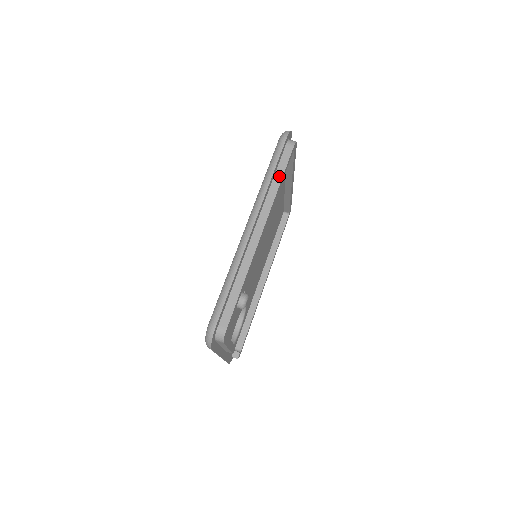
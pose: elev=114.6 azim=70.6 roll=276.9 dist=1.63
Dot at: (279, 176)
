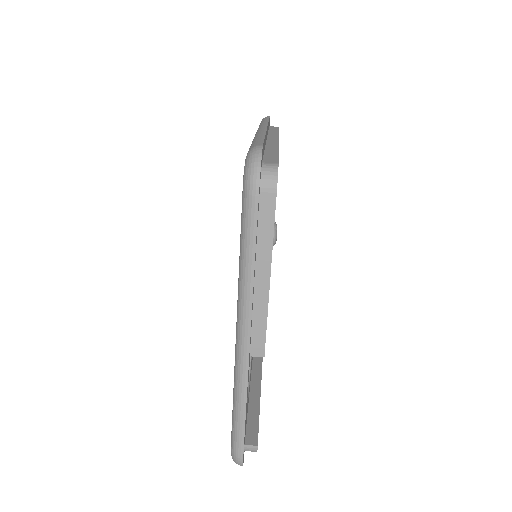
Dot at: (274, 130)
